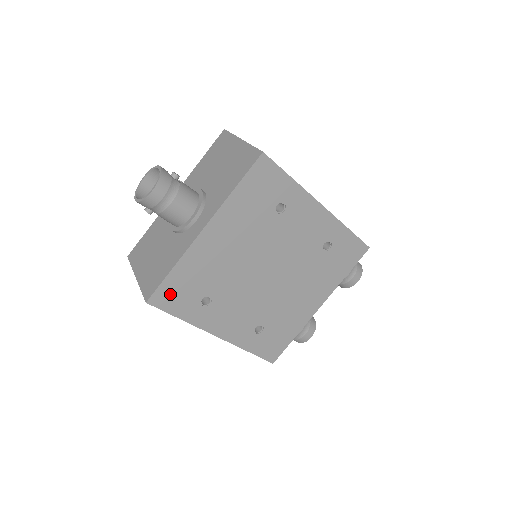
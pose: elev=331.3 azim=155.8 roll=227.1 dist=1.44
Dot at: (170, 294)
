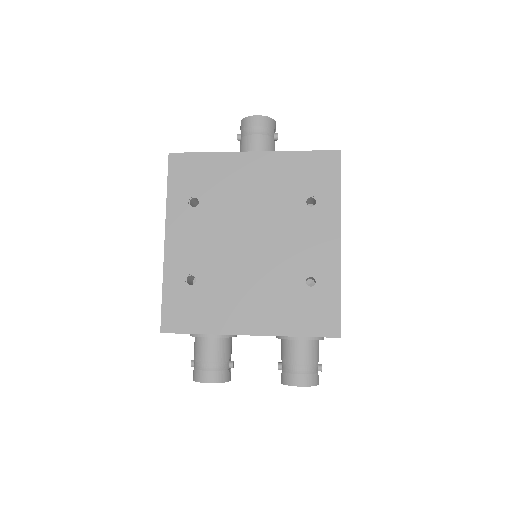
Dot at: (185, 167)
